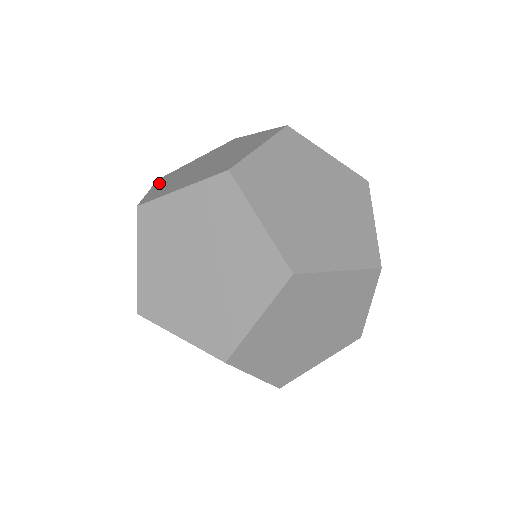
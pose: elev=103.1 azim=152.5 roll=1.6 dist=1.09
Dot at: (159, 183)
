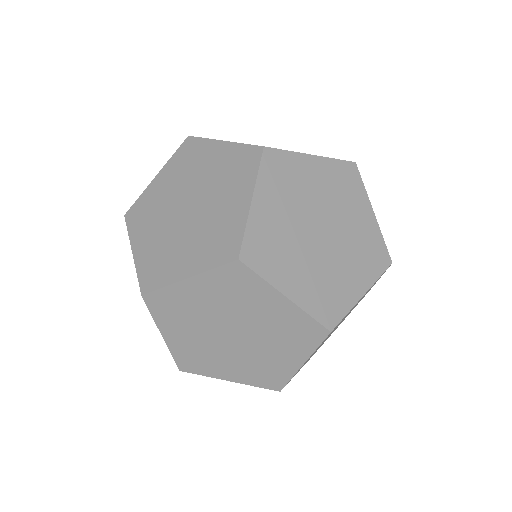
Dot at: occluded
